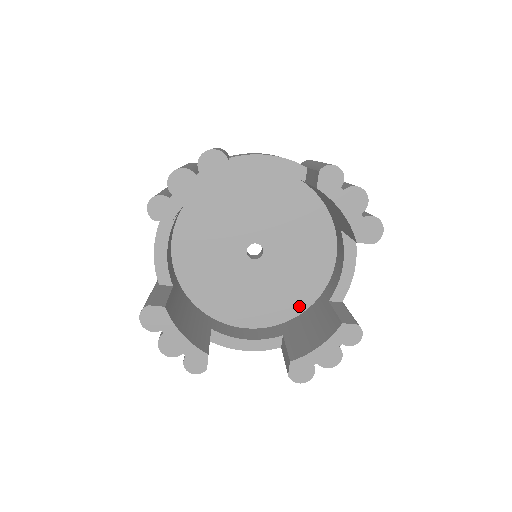
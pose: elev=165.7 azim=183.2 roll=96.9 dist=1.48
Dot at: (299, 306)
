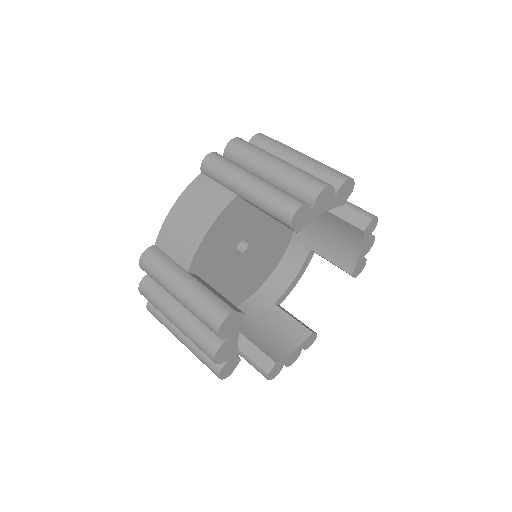
Dot at: (239, 300)
